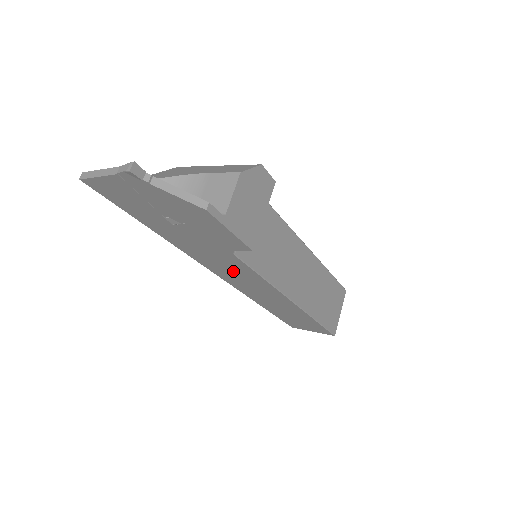
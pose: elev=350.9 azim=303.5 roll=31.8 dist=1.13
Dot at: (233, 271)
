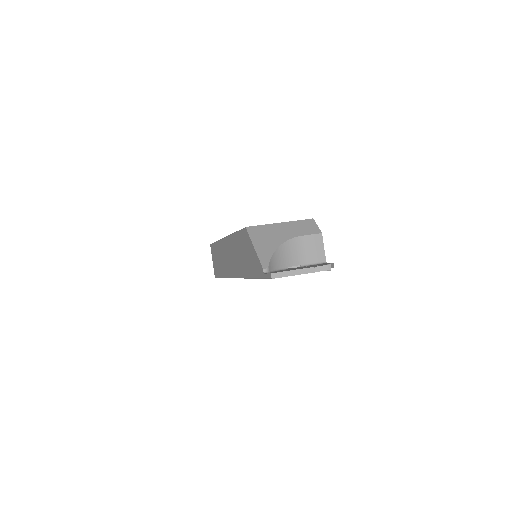
Dot at: occluded
